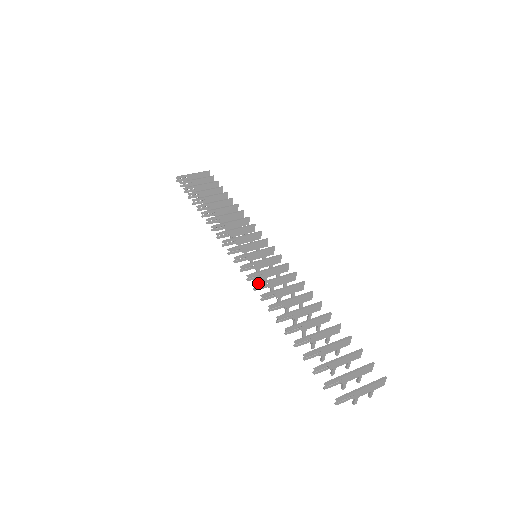
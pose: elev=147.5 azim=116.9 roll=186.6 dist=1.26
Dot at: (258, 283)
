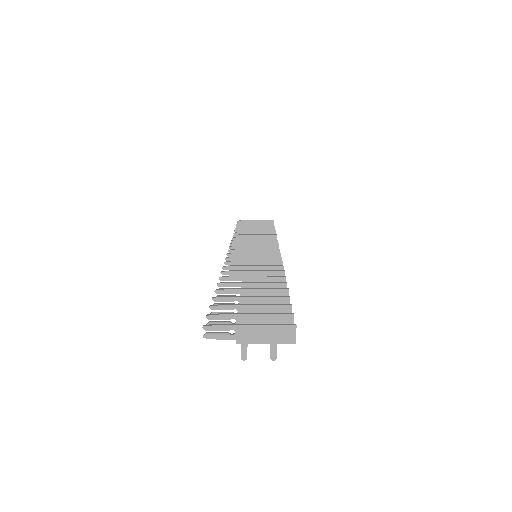
Dot at: (230, 261)
